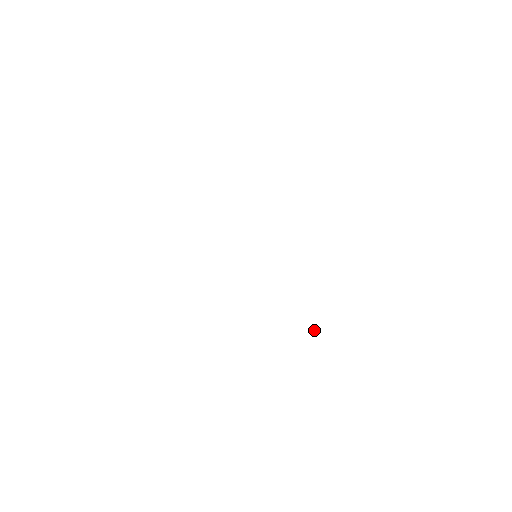
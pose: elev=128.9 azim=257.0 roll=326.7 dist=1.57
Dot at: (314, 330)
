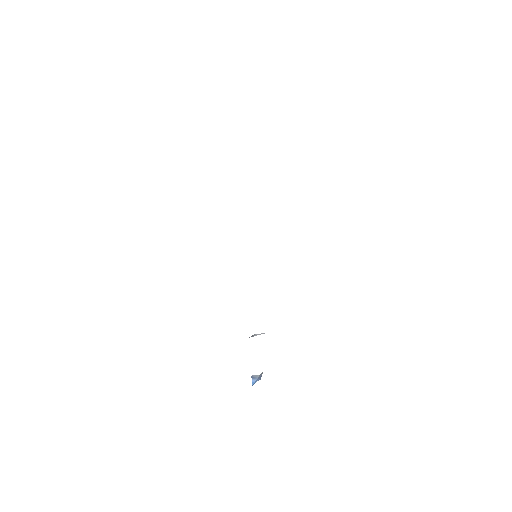
Dot at: occluded
